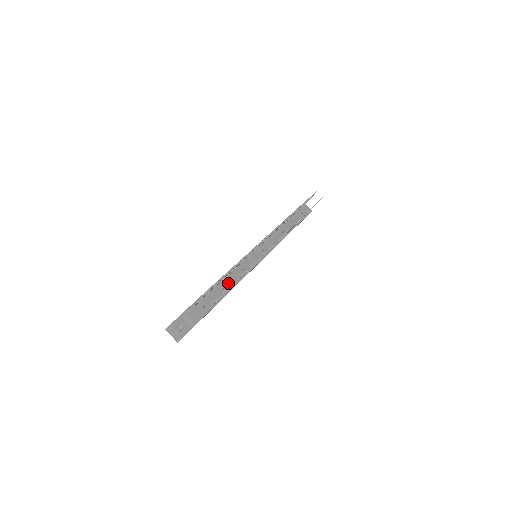
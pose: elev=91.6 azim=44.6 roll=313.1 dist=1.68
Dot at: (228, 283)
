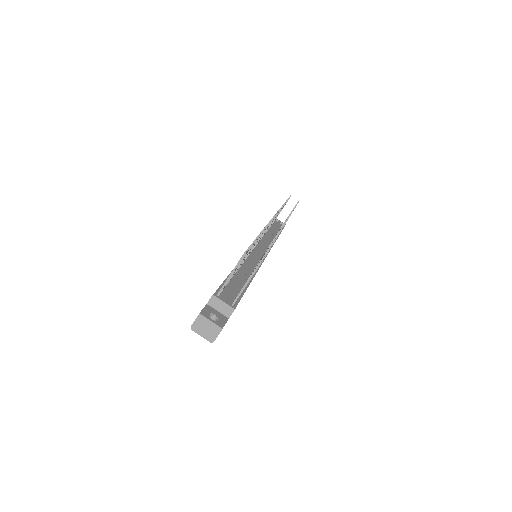
Dot at: (246, 272)
